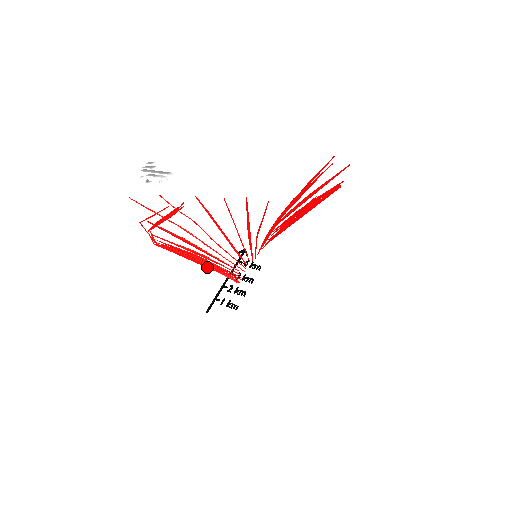
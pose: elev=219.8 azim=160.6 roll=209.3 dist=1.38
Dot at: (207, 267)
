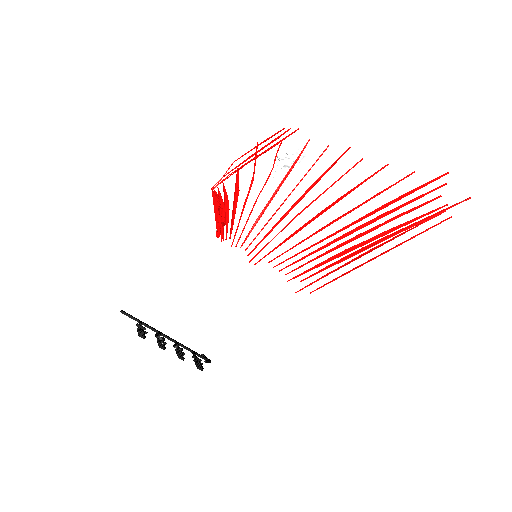
Dot at: (216, 216)
